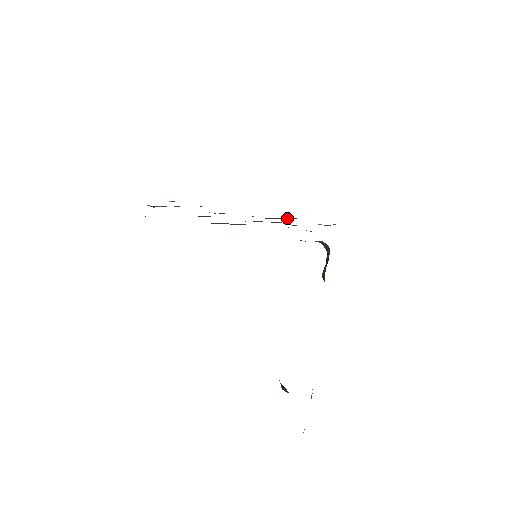
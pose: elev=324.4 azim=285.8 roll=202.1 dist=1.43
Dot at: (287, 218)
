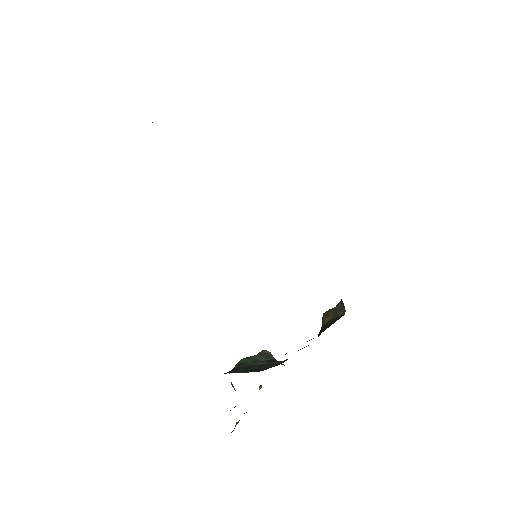
Dot at: occluded
